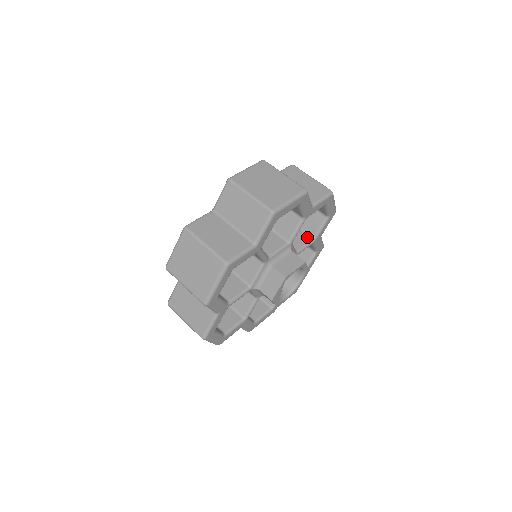
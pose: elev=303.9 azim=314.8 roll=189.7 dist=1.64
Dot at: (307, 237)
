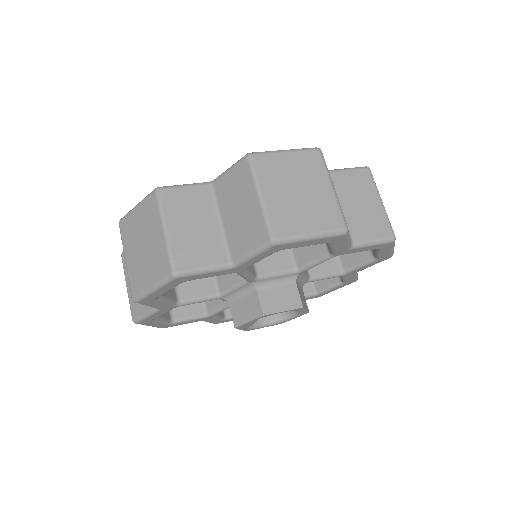
Dot at: (336, 265)
